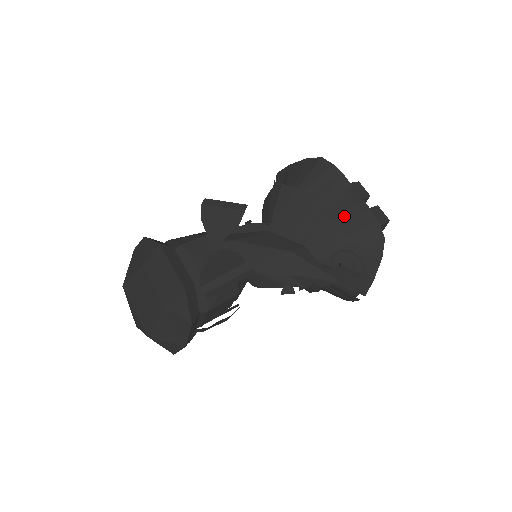
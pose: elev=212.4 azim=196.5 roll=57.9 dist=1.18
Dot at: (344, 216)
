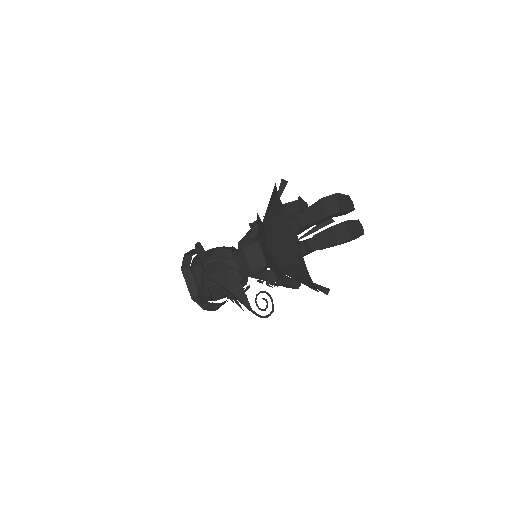
Dot at: (288, 250)
